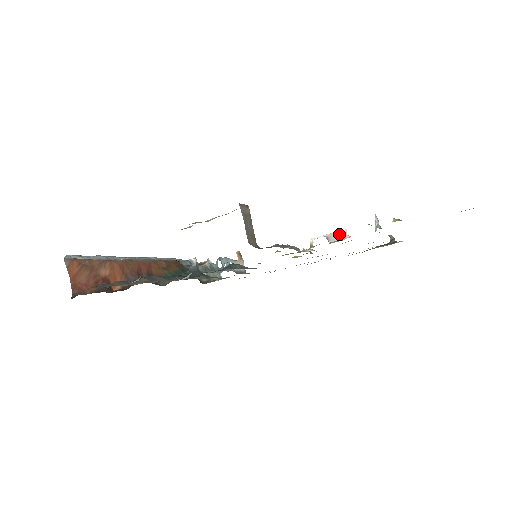
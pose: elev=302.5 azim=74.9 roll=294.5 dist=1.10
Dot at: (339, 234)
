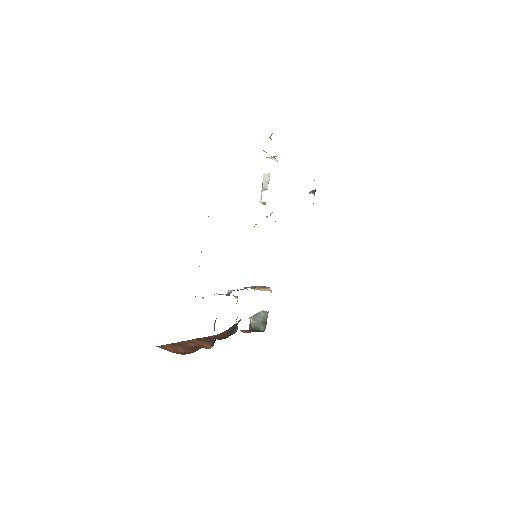
Dot at: (265, 180)
